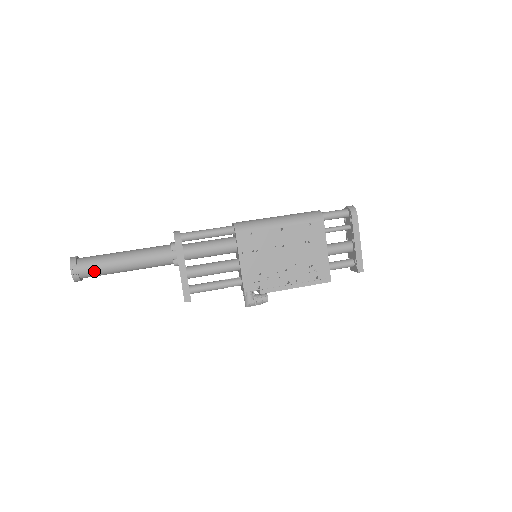
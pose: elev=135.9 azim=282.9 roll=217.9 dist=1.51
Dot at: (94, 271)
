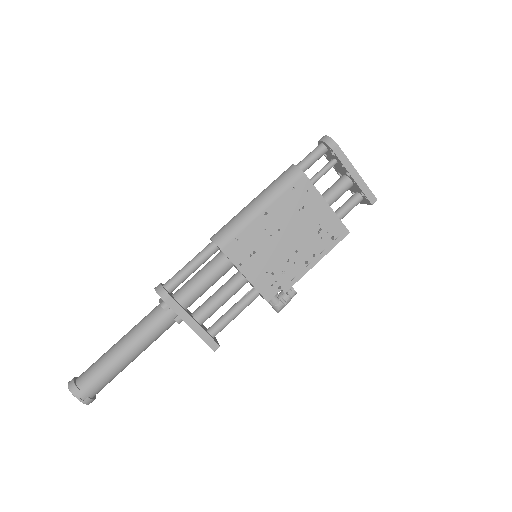
Dot at: (101, 383)
